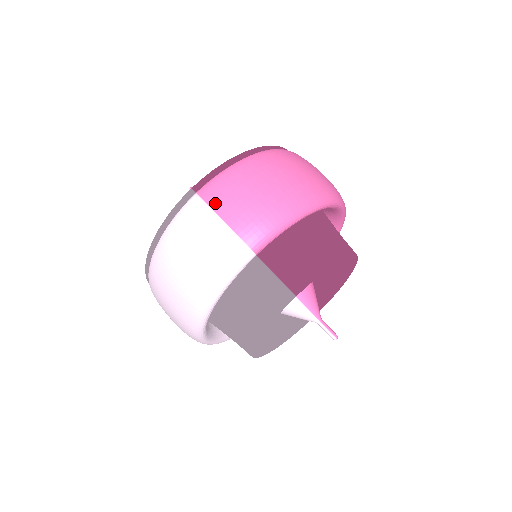
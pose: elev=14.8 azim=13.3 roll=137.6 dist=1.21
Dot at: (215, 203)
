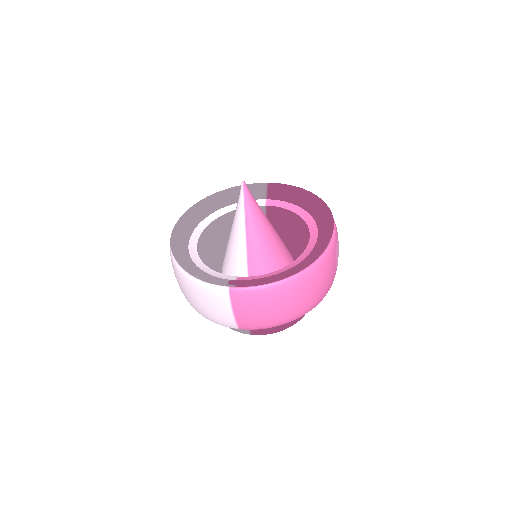
Dot at: (236, 305)
